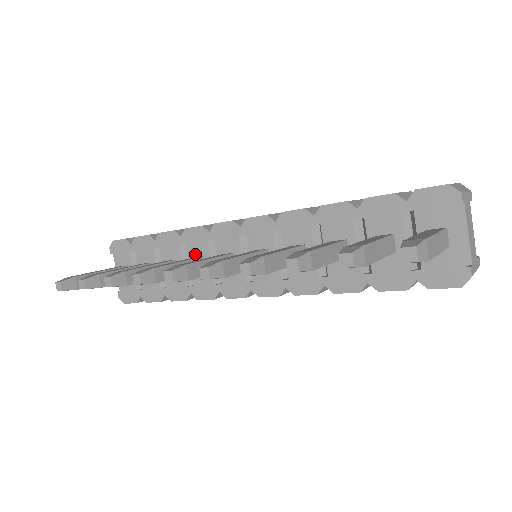
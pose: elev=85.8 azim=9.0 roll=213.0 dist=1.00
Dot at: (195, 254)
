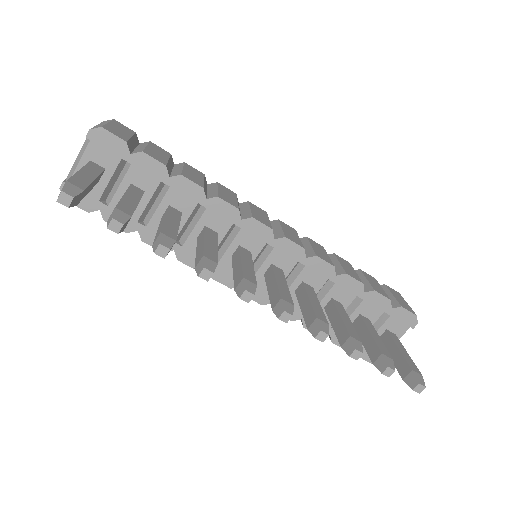
Dot at: (210, 224)
